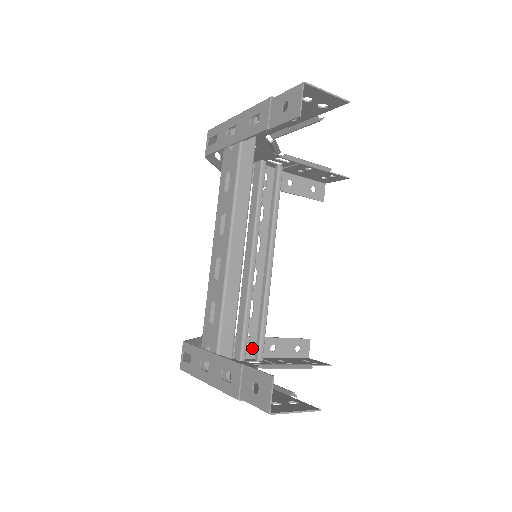
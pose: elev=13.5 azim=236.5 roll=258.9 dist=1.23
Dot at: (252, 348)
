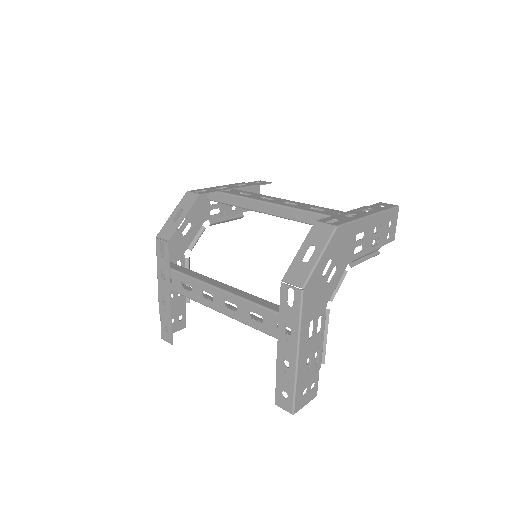
Dot at: (289, 338)
